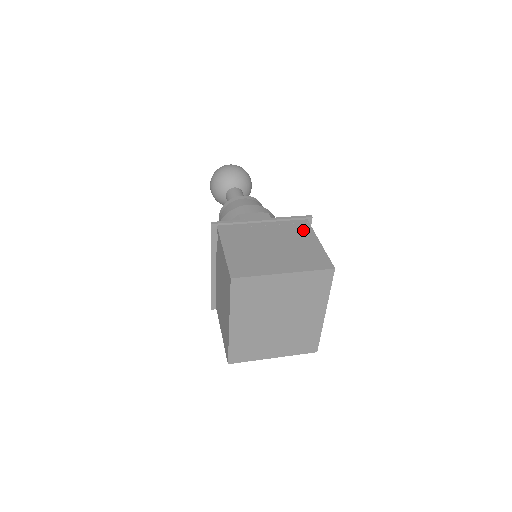
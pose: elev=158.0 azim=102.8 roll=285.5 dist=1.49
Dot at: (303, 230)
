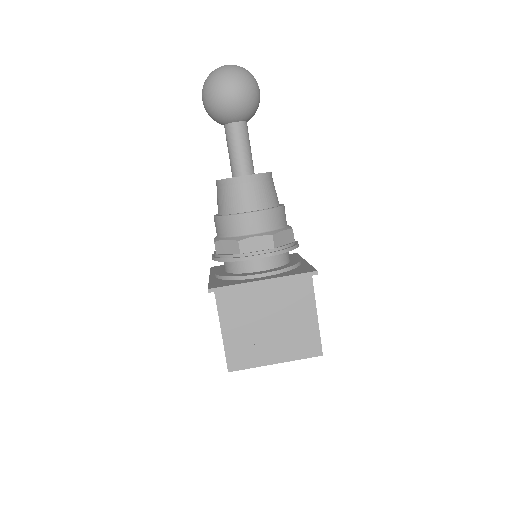
Dot at: (304, 296)
